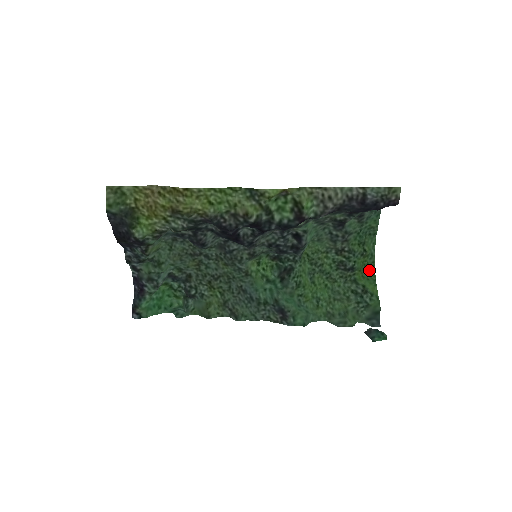
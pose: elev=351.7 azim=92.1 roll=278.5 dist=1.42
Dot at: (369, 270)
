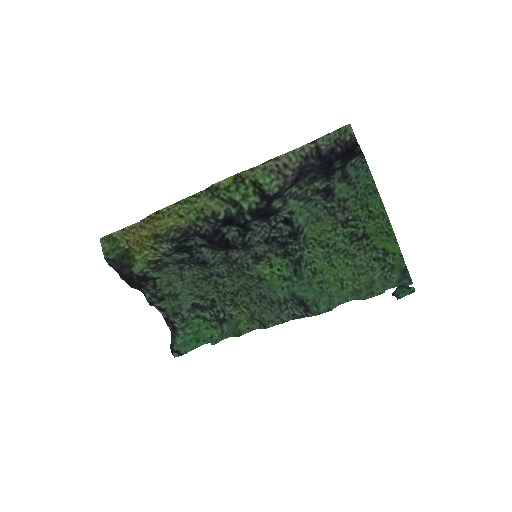
Dot at: (386, 231)
